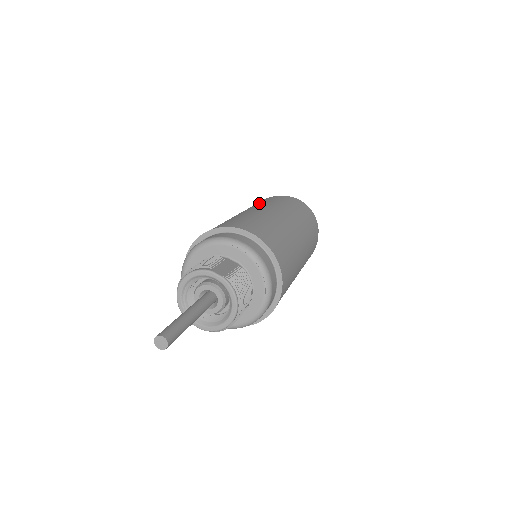
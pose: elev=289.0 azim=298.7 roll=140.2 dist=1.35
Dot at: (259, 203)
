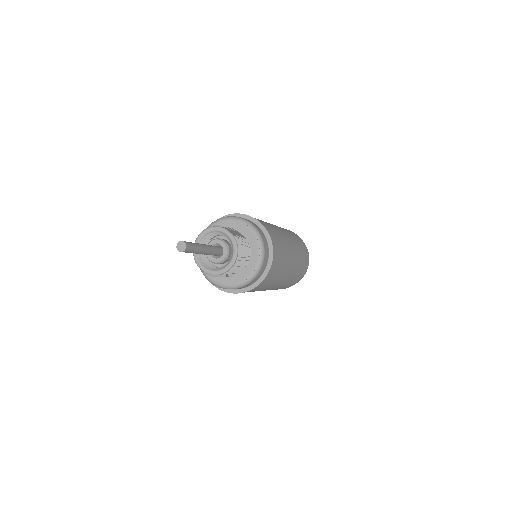
Dot at: occluded
